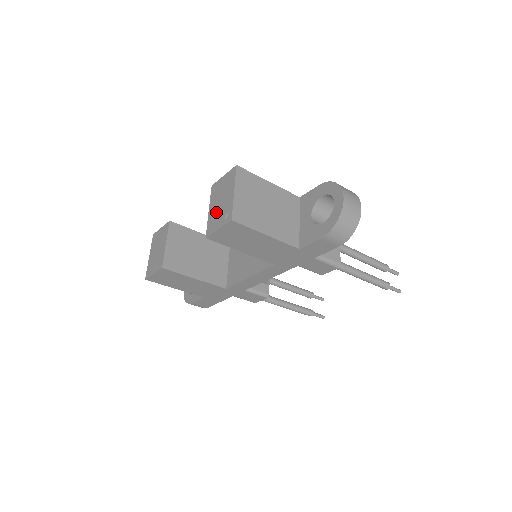
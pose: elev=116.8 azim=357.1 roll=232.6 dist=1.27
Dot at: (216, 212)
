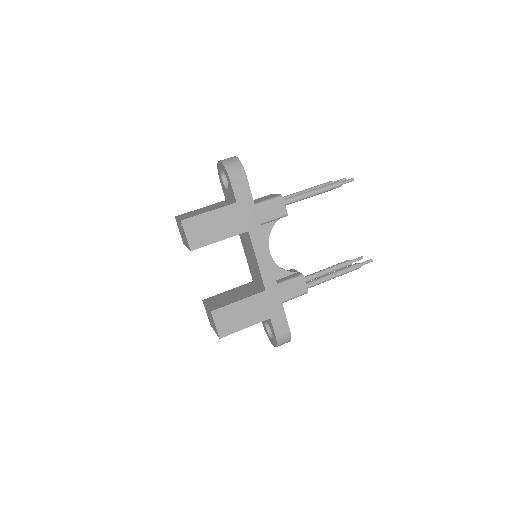
Dot at: (184, 238)
